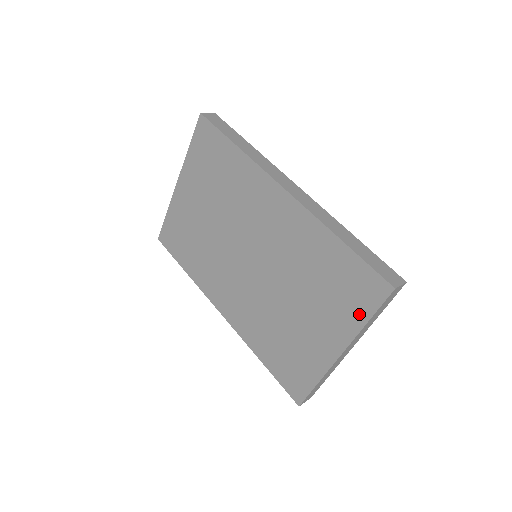
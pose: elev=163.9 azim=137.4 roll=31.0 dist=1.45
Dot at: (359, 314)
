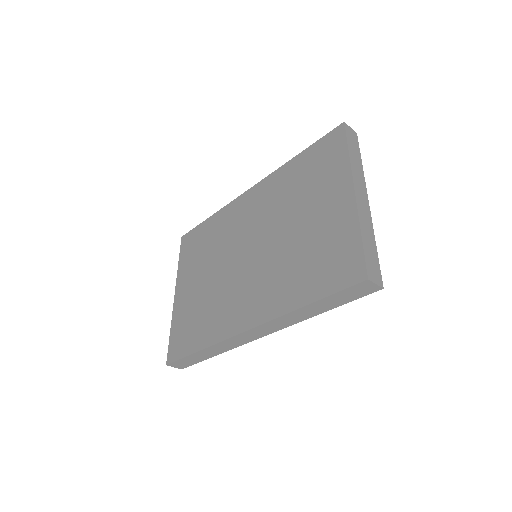
Dot at: (340, 158)
